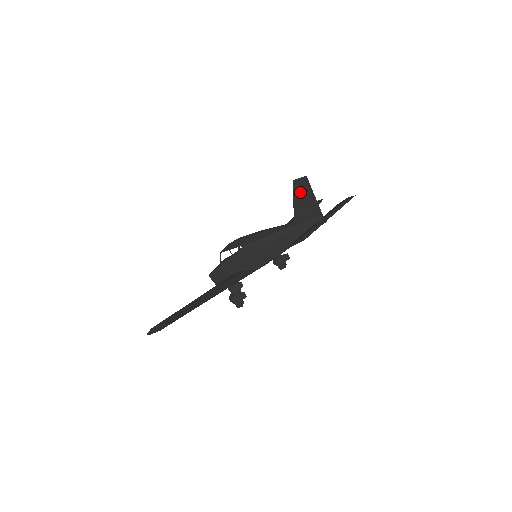
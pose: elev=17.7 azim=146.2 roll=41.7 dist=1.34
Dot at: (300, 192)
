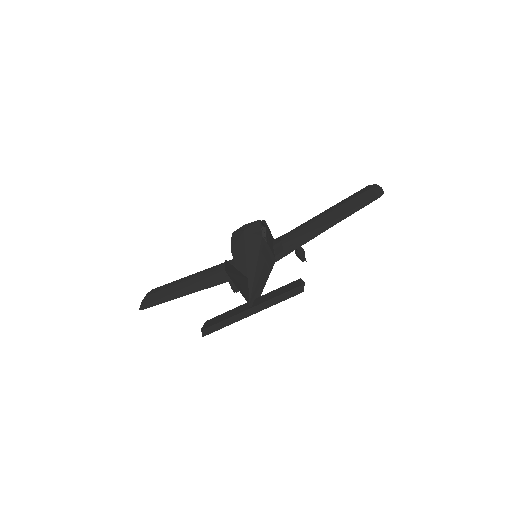
Dot at: (232, 272)
